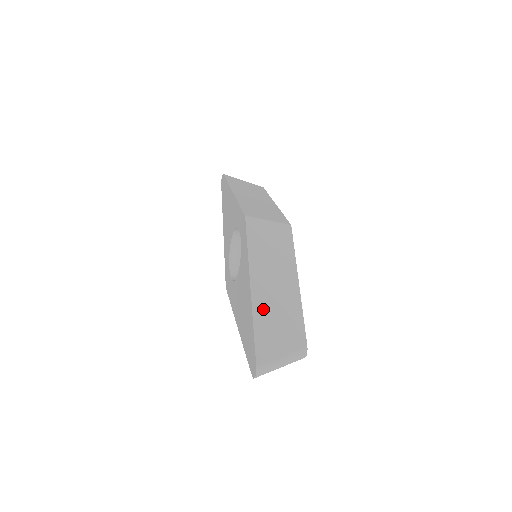
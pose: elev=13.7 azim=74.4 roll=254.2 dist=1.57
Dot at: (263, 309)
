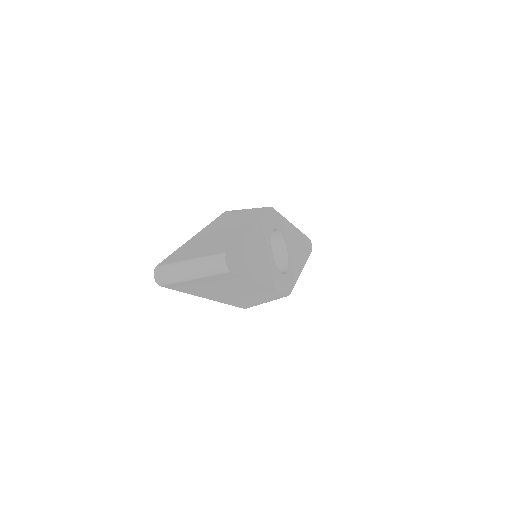
Dot at: (197, 242)
